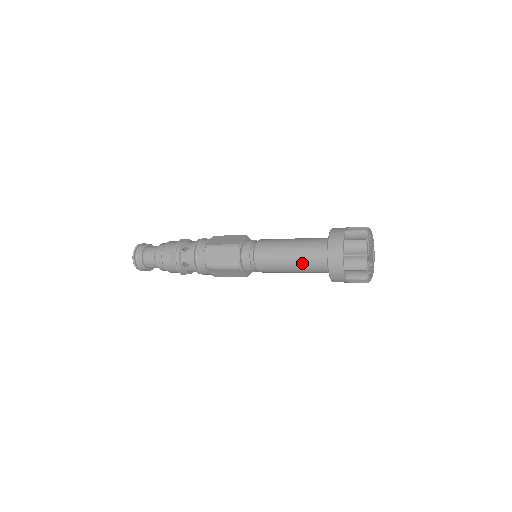
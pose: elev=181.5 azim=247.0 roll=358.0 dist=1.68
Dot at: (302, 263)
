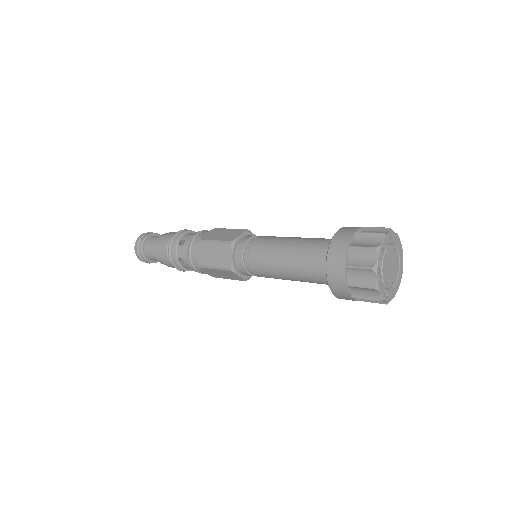
Dot at: (300, 271)
